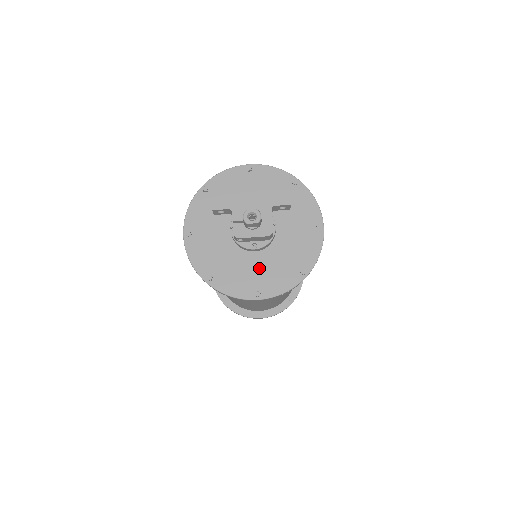
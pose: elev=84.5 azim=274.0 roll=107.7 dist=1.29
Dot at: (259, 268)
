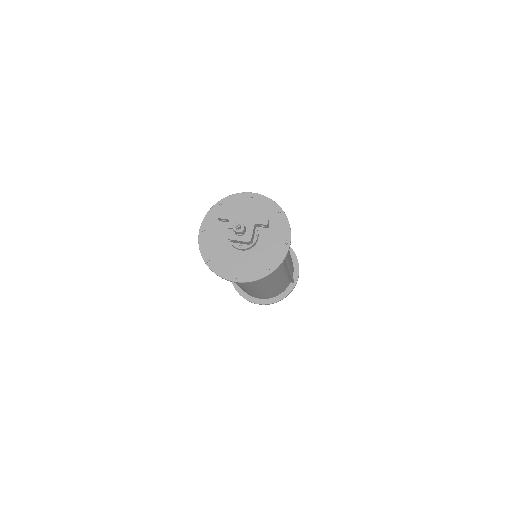
Dot at: (241, 262)
